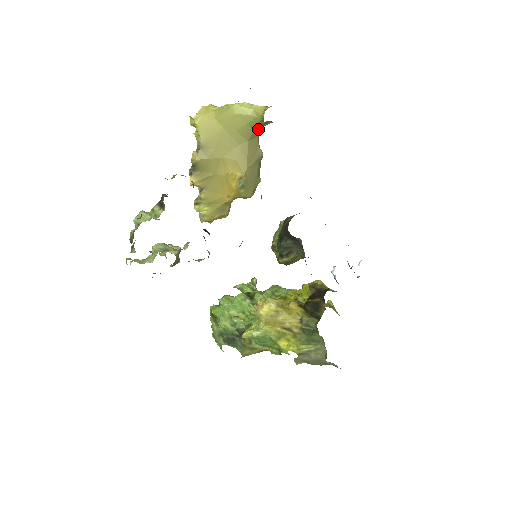
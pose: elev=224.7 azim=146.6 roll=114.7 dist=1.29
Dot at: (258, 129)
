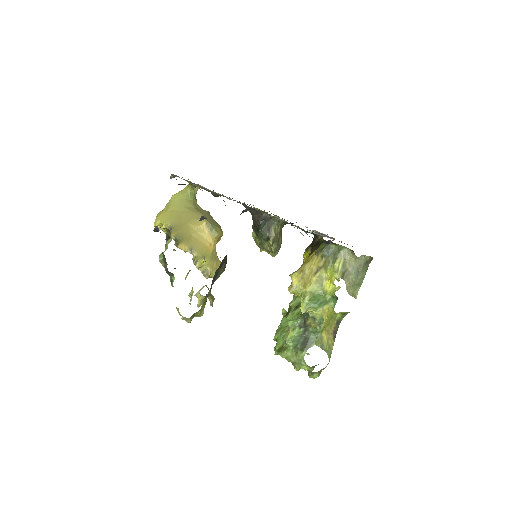
Dot at: (194, 199)
